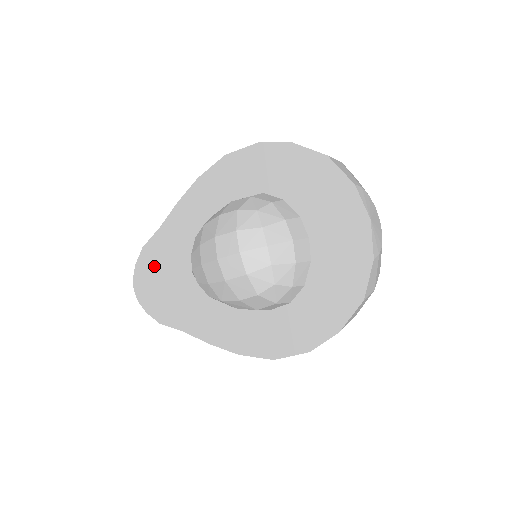
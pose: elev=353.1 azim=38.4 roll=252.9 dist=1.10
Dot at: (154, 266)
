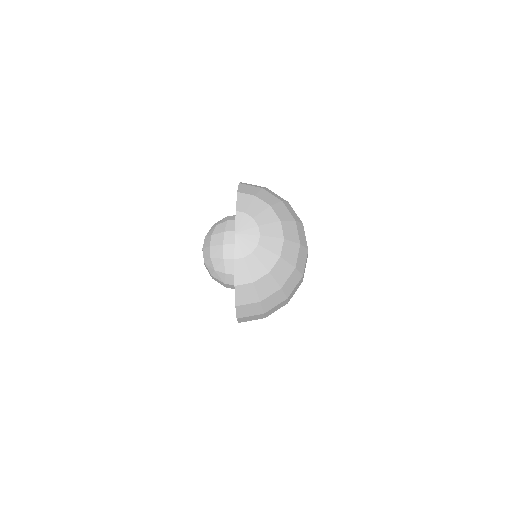
Dot at: occluded
